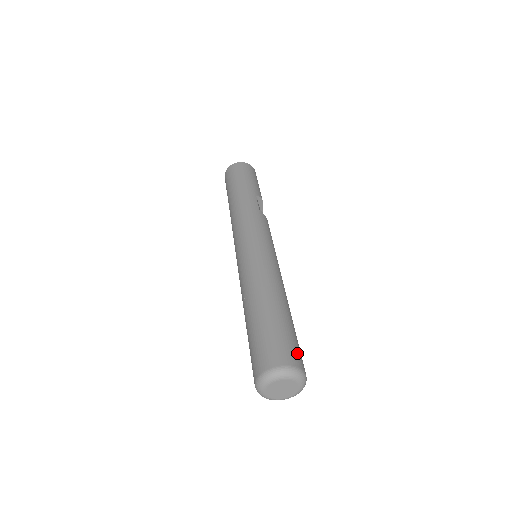
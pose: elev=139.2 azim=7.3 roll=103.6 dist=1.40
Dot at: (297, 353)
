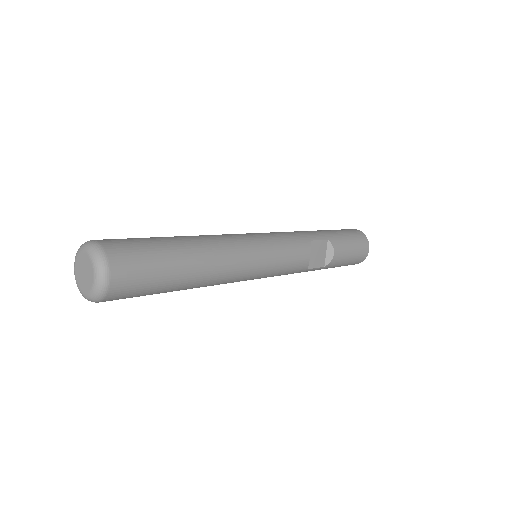
Dot at: (130, 261)
